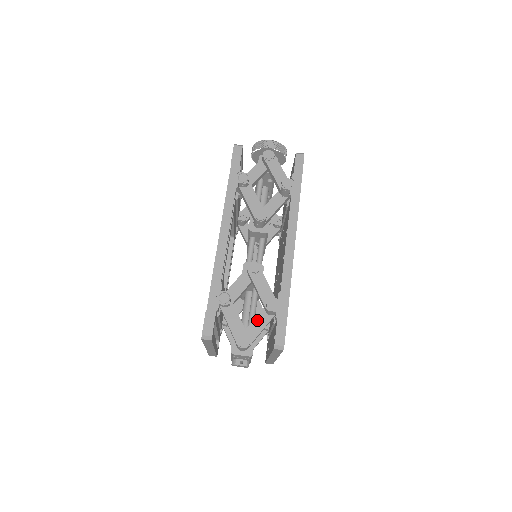
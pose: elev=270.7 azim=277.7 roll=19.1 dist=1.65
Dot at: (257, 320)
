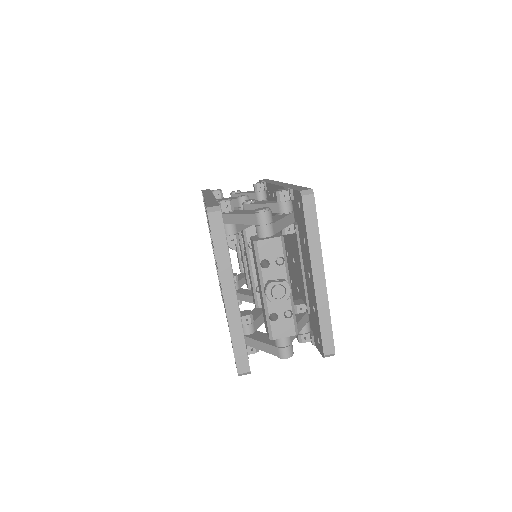
Dot at: (273, 218)
